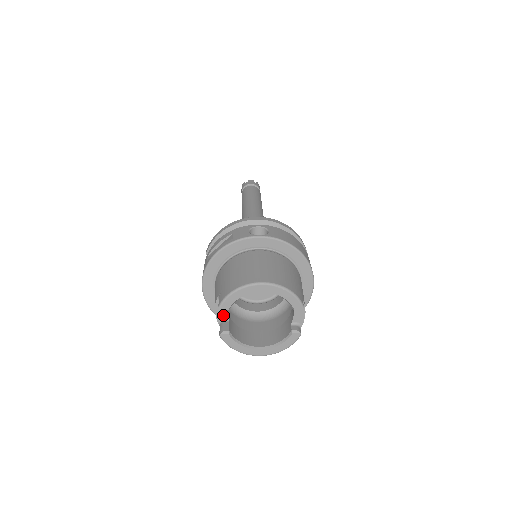
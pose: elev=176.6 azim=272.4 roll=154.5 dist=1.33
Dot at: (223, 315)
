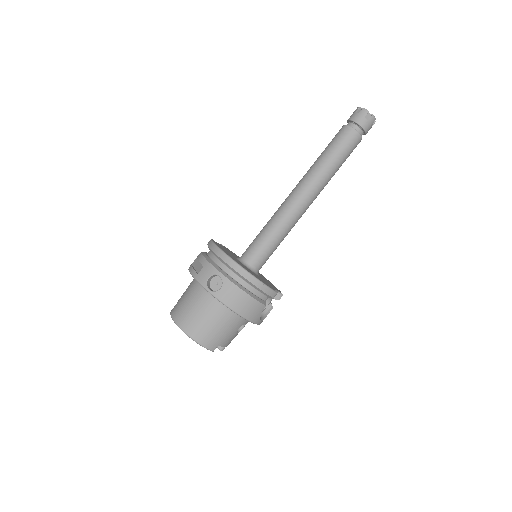
Dot at: occluded
